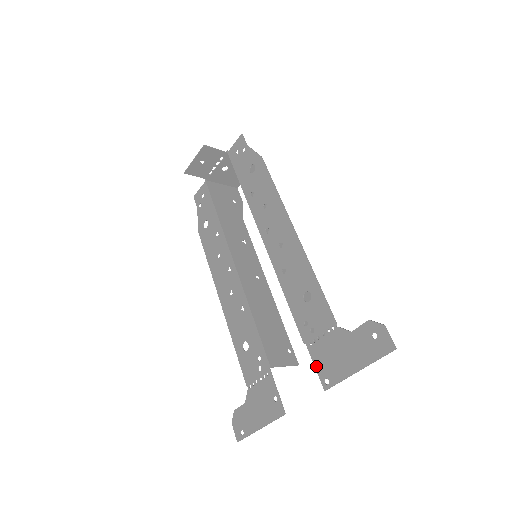
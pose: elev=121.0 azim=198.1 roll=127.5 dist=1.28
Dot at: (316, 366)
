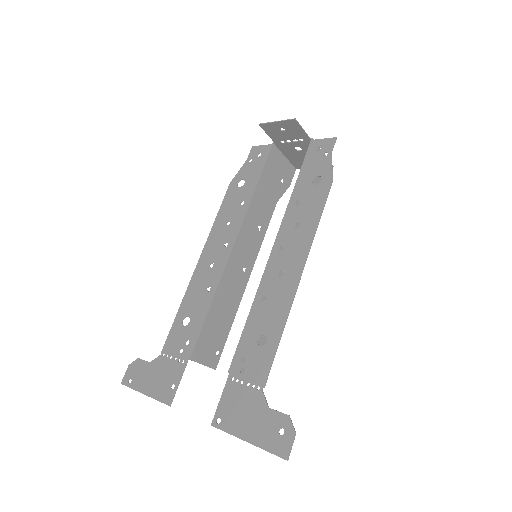
Dot at: (221, 400)
